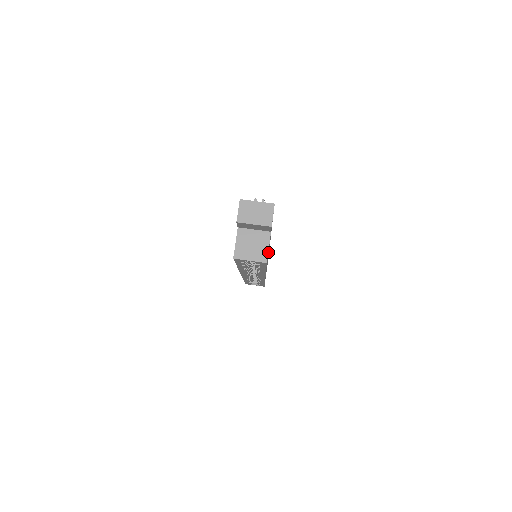
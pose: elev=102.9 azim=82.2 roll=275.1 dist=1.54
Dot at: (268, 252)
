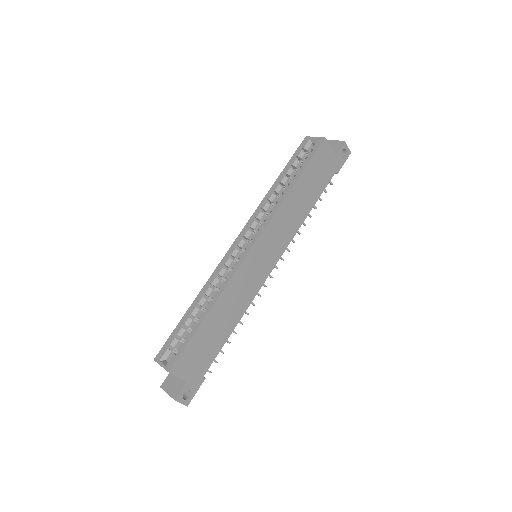
Dot at: (312, 176)
